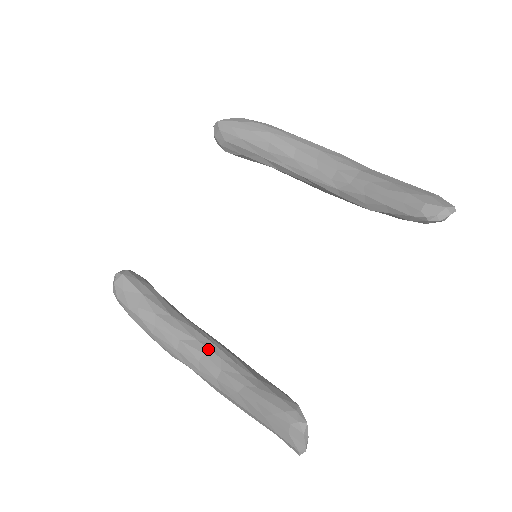
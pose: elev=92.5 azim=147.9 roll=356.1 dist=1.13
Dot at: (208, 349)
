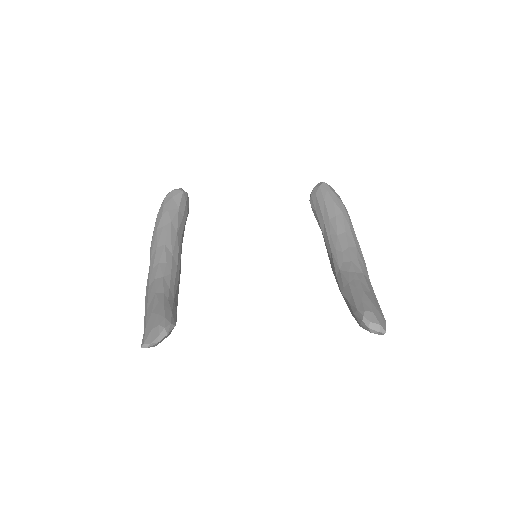
Dot at: (171, 263)
